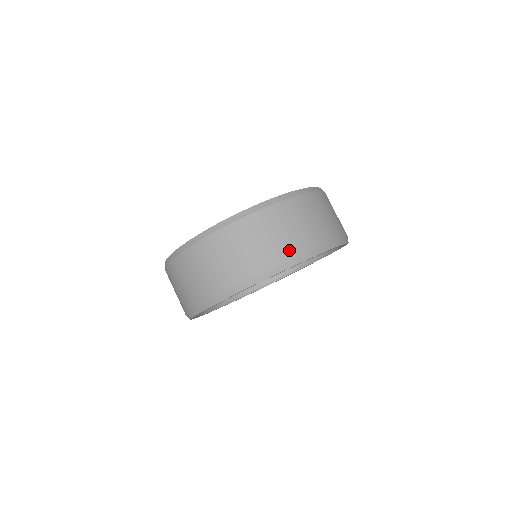
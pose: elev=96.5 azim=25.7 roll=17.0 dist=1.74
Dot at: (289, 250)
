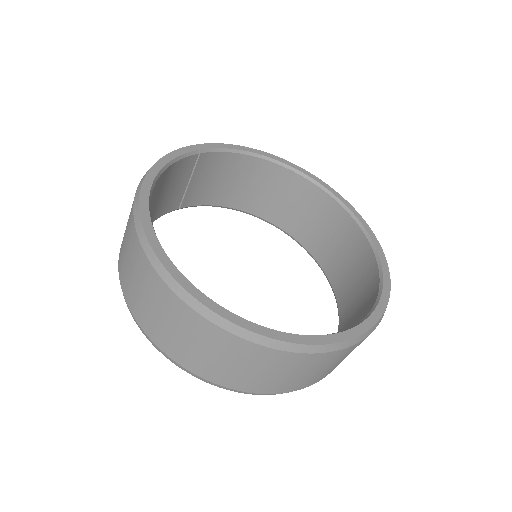
Dot at: (209, 373)
